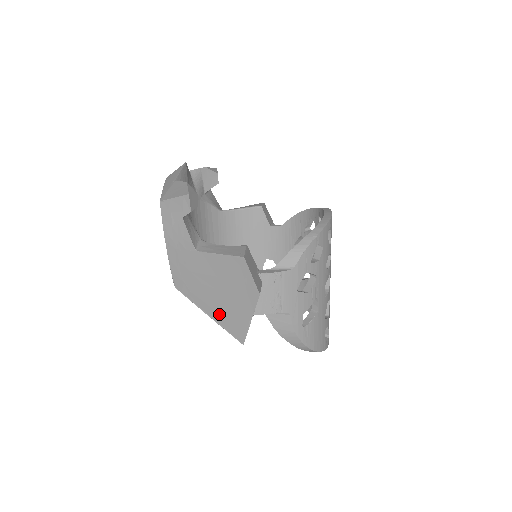
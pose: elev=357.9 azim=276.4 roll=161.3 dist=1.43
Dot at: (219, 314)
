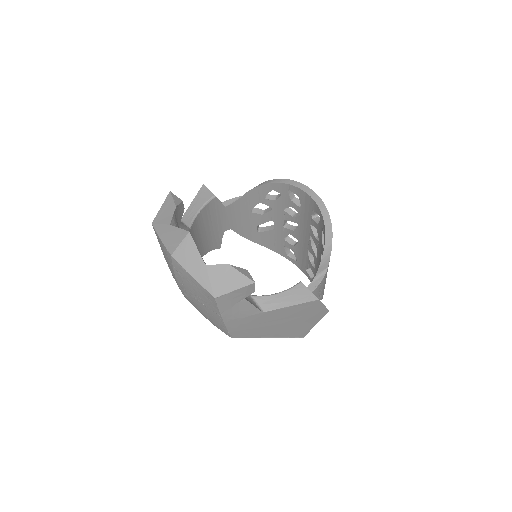
Dot at: (283, 333)
